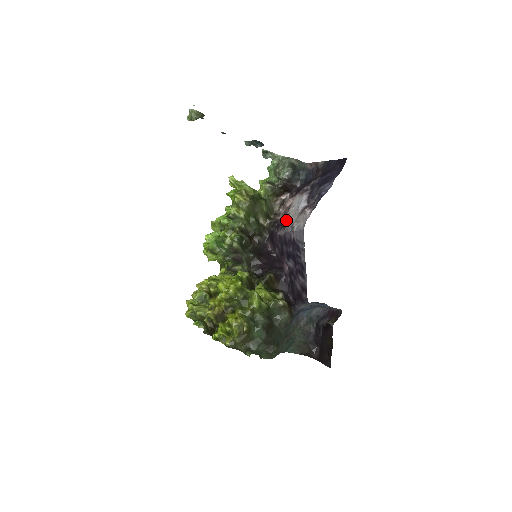
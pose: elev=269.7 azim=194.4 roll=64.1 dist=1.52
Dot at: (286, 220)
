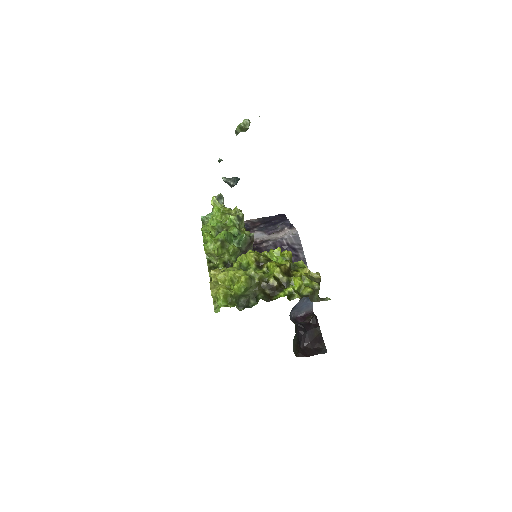
Dot at: (258, 241)
